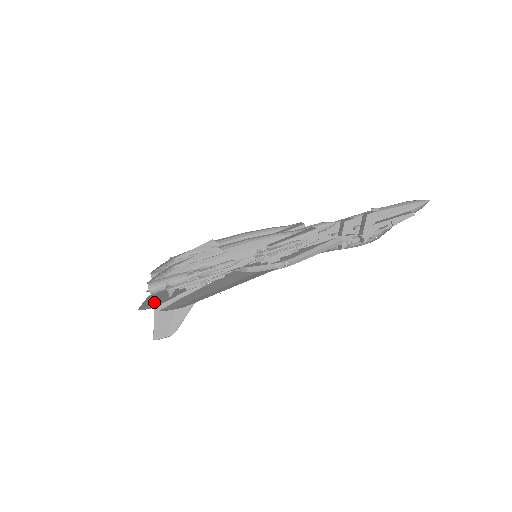
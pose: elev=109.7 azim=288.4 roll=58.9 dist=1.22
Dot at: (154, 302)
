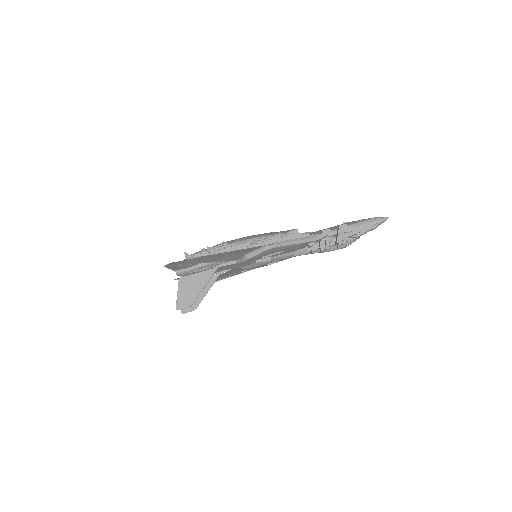
Dot at: (176, 265)
